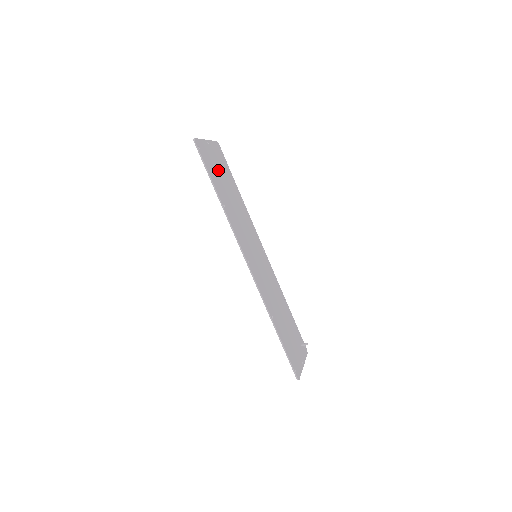
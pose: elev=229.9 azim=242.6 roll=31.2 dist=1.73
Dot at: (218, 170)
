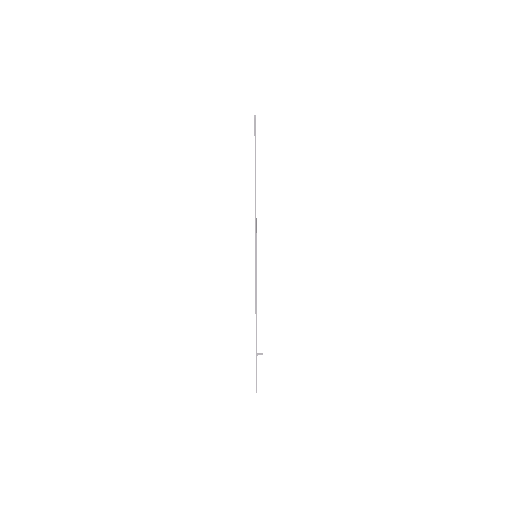
Dot at: occluded
